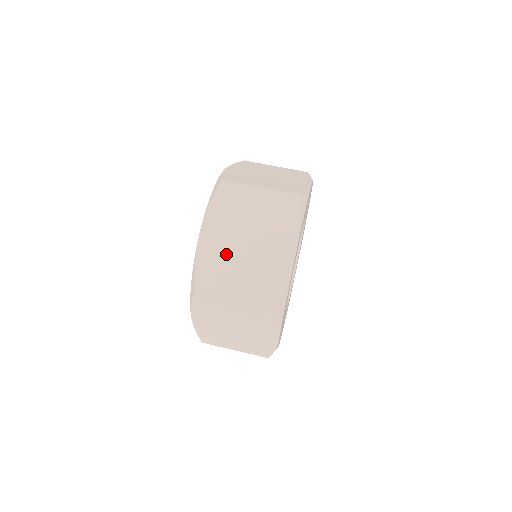
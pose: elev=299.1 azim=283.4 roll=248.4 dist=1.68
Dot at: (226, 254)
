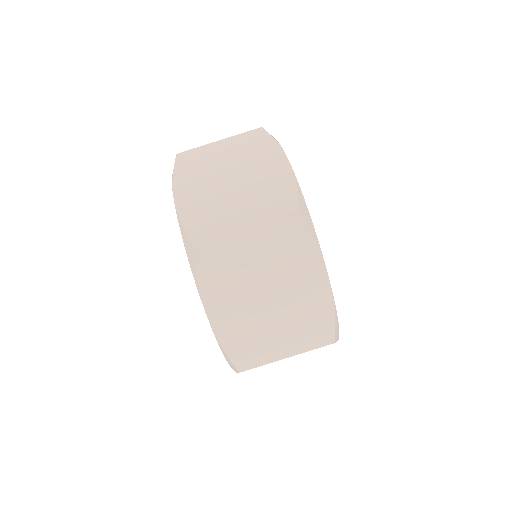
Dot at: occluded
